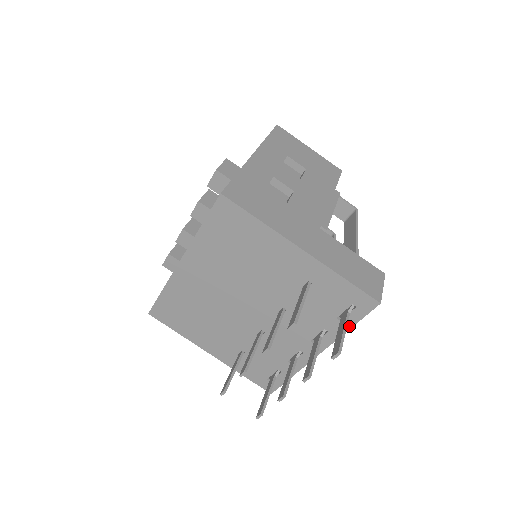
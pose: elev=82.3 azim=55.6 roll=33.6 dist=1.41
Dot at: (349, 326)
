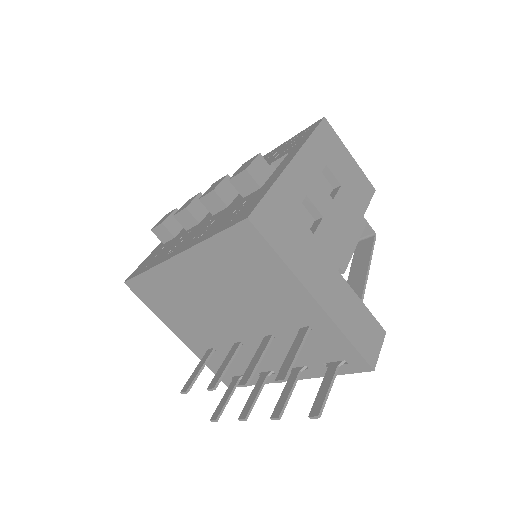
Dot at: occluded
